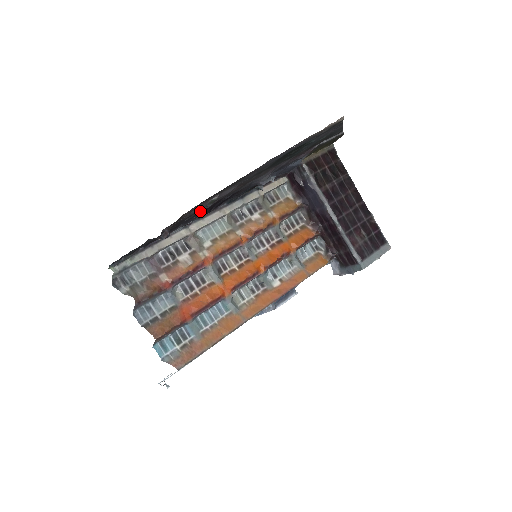
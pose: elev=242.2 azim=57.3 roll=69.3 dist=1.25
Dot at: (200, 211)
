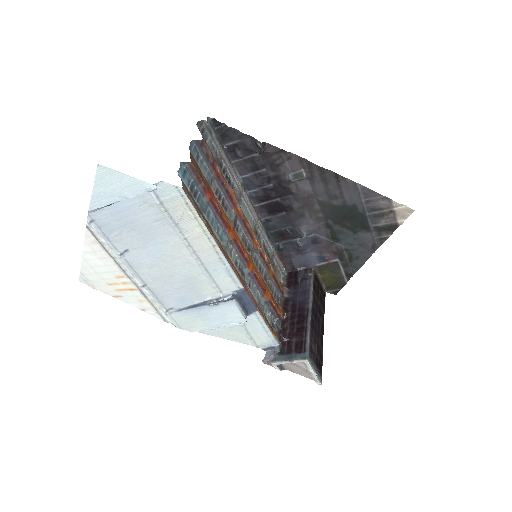
Dot at: (274, 180)
